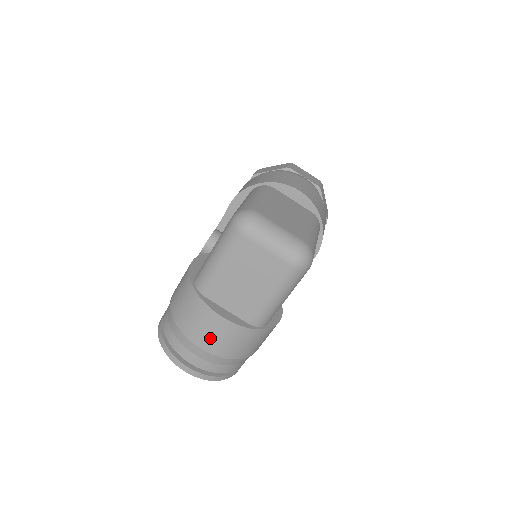
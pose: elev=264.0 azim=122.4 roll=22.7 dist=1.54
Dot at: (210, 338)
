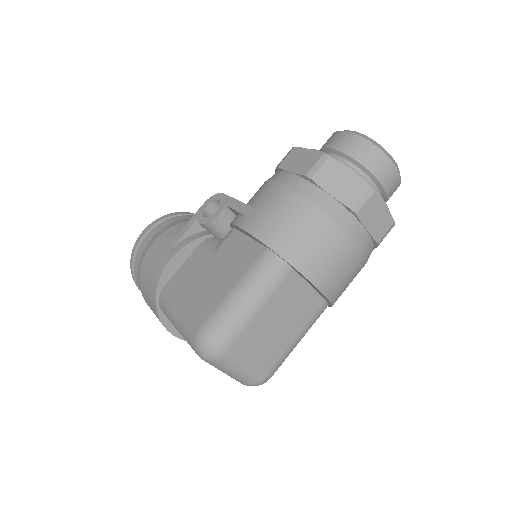
Dot at: occluded
